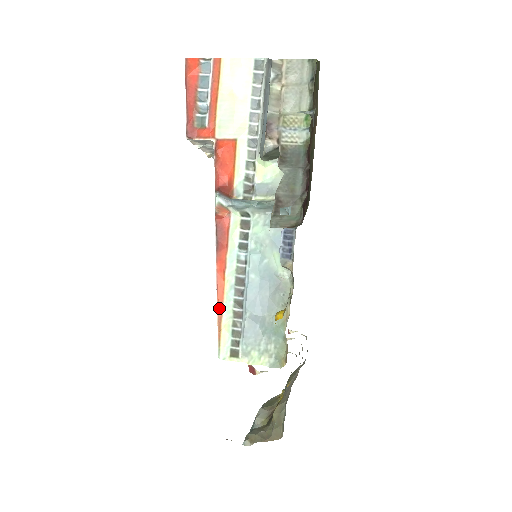
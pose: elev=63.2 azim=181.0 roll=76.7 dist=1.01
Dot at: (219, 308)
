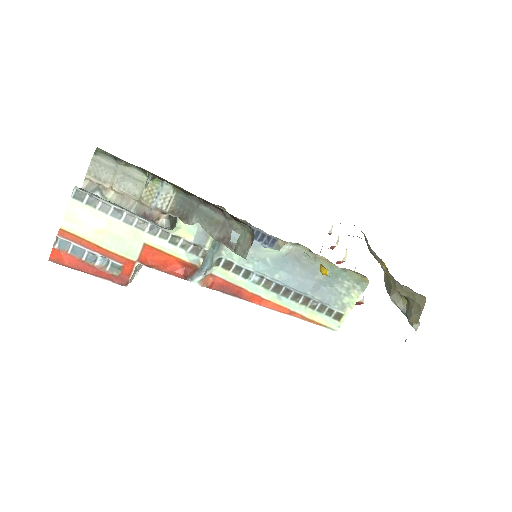
Dot at: (293, 315)
